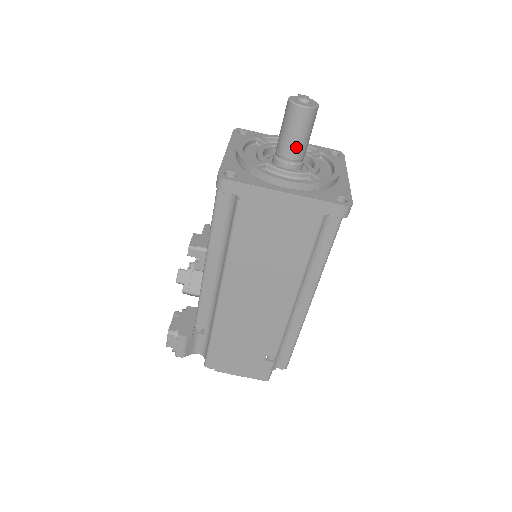
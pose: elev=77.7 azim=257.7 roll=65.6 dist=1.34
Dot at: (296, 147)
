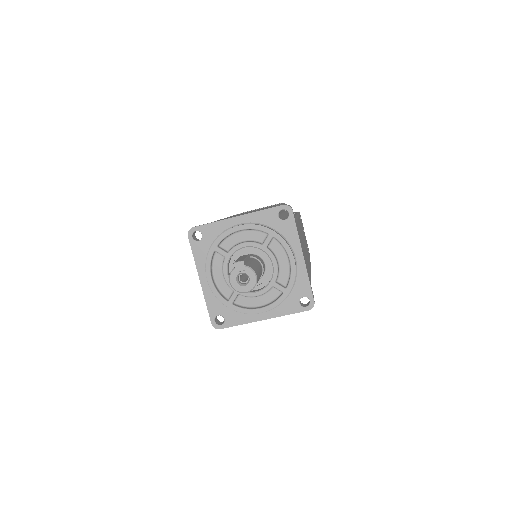
Dot at: occluded
